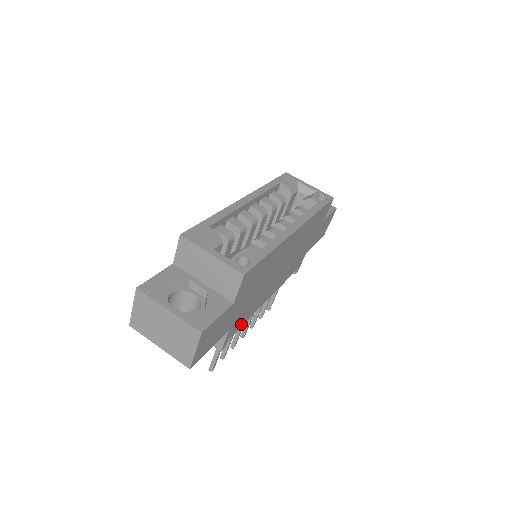
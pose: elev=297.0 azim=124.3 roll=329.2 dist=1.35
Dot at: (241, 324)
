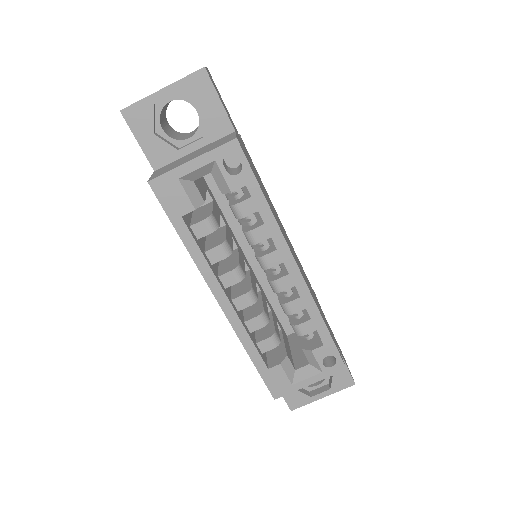
Dot at: (307, 278)
